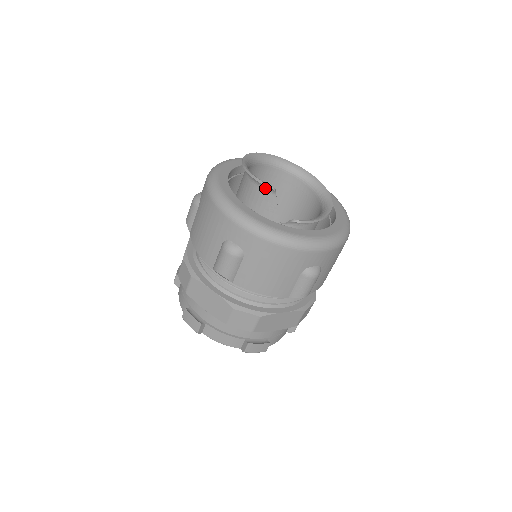
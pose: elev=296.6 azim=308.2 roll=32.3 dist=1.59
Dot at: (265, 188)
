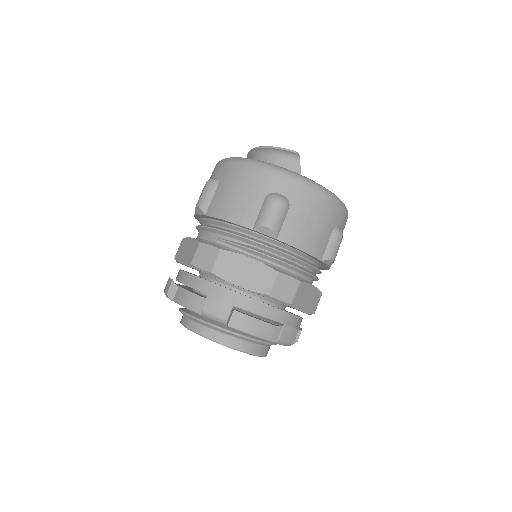
Dot at: (289, 158)
